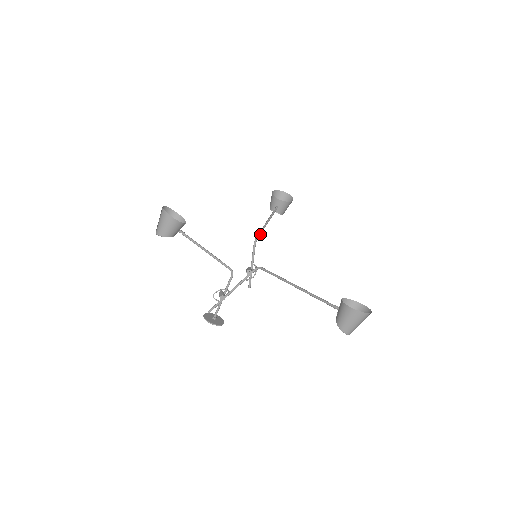
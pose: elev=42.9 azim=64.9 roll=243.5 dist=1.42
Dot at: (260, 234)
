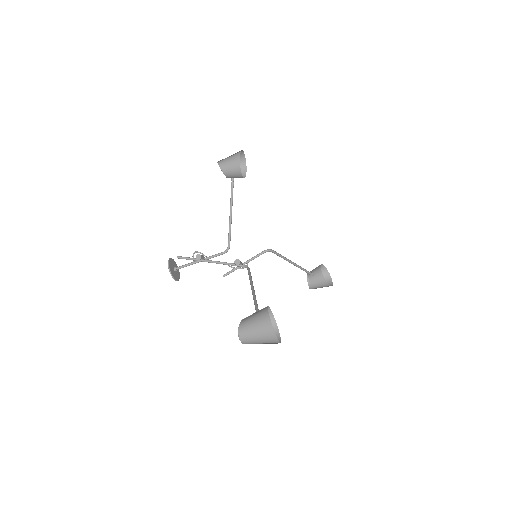
Dot at: (278, 254)
